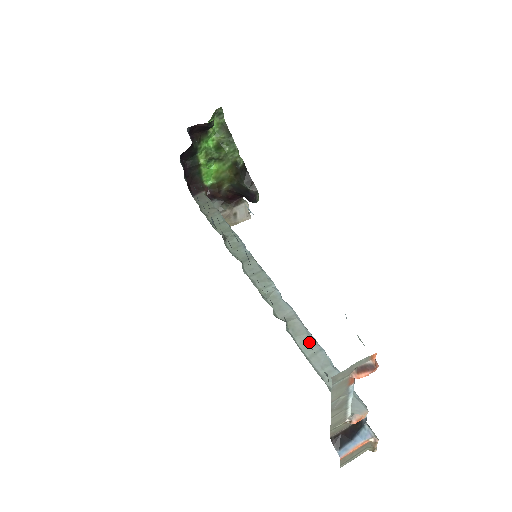
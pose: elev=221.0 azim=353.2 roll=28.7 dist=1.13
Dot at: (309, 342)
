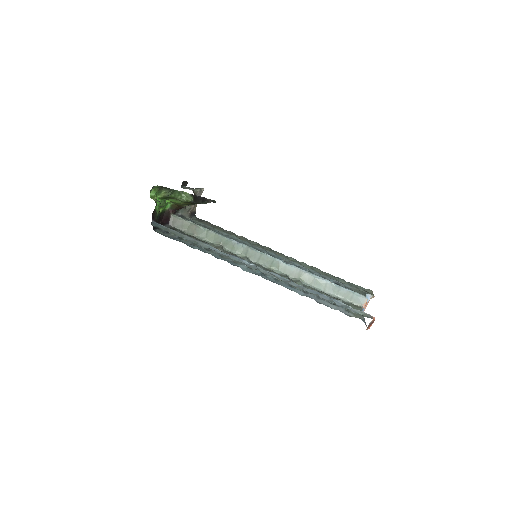
Dot at: (318, 282)
